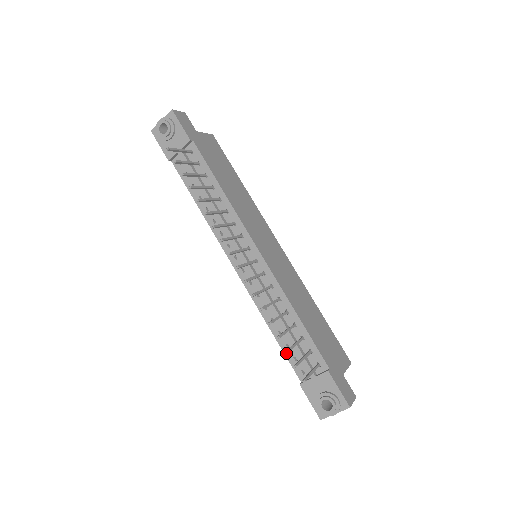
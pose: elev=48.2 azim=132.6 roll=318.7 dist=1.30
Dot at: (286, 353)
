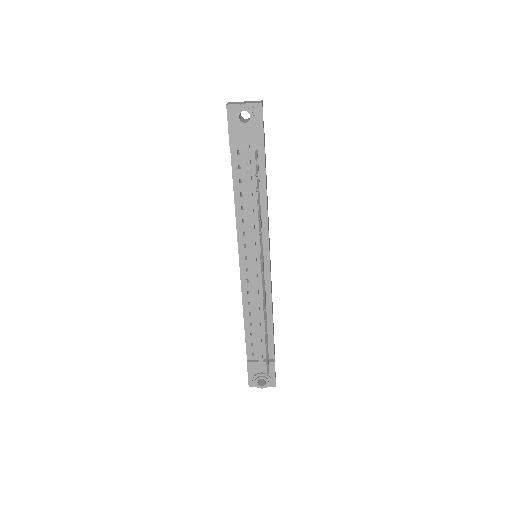
Dot at: (247, 339)
